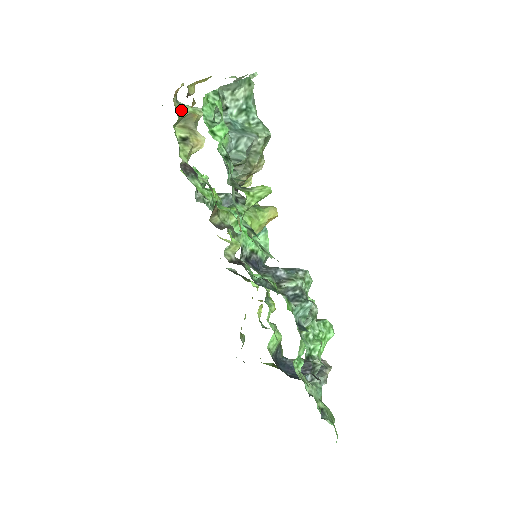
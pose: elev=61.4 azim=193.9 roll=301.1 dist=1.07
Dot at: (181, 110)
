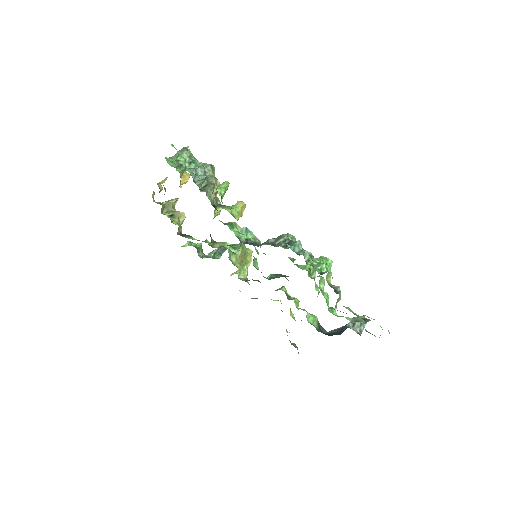
Dot at: occluded
